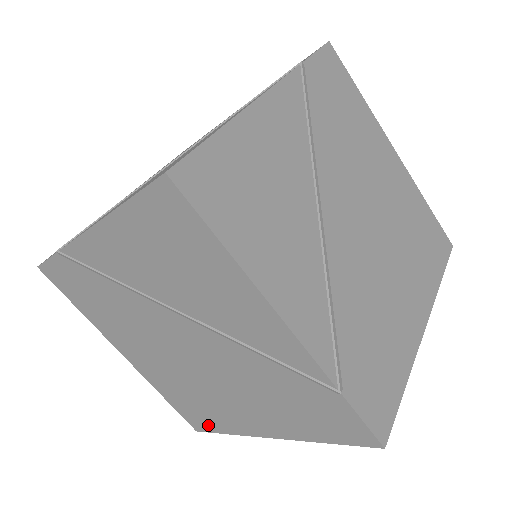
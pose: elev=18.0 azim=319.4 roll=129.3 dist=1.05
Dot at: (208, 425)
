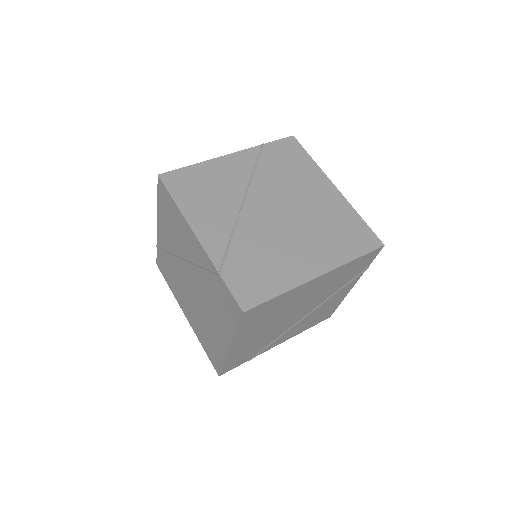
Dot at: (218, 362)
